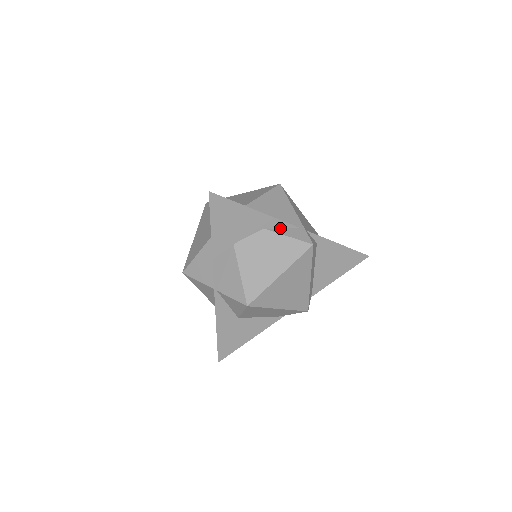
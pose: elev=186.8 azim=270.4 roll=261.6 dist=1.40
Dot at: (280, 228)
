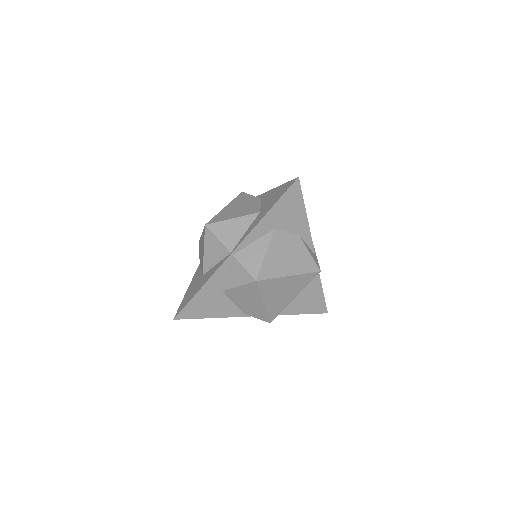
Dot at: (306, 243)
